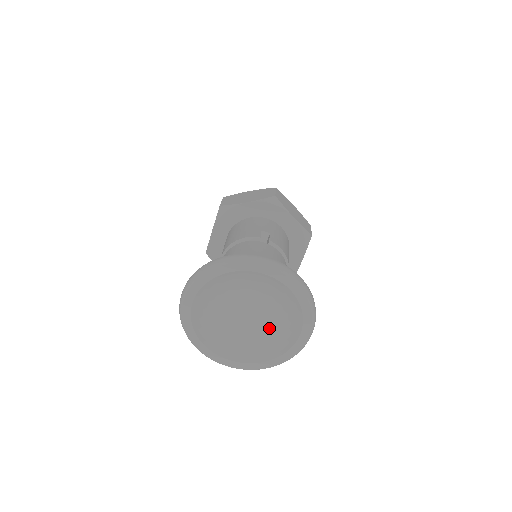
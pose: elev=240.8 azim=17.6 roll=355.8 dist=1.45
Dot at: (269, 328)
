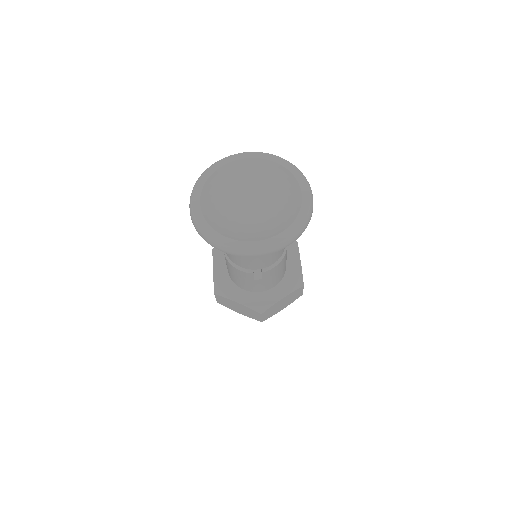
Dot at: (276, 209)
